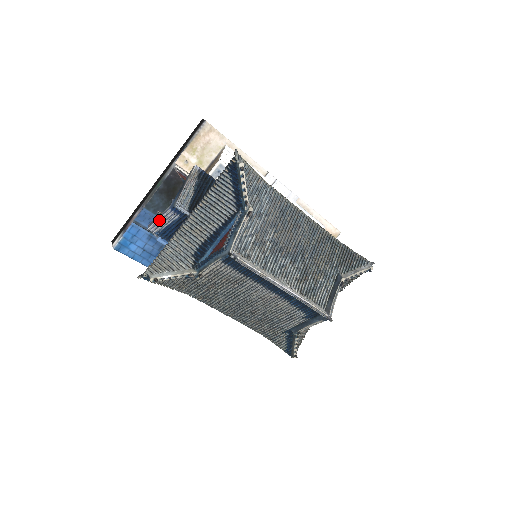
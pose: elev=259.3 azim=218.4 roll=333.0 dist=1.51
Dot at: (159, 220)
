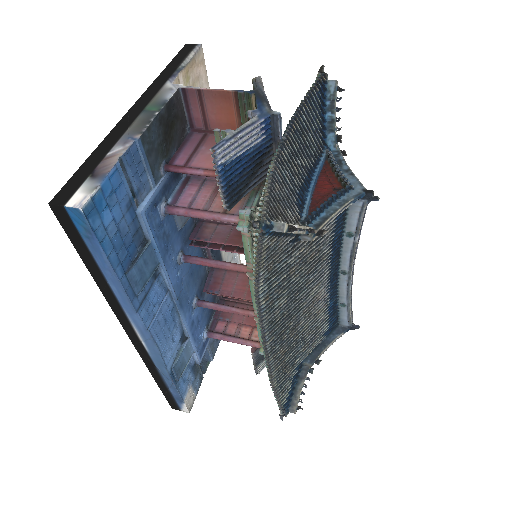
Dot at: (235, 139)
